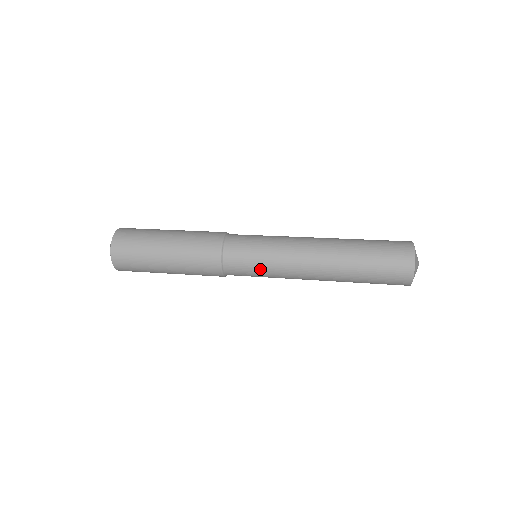
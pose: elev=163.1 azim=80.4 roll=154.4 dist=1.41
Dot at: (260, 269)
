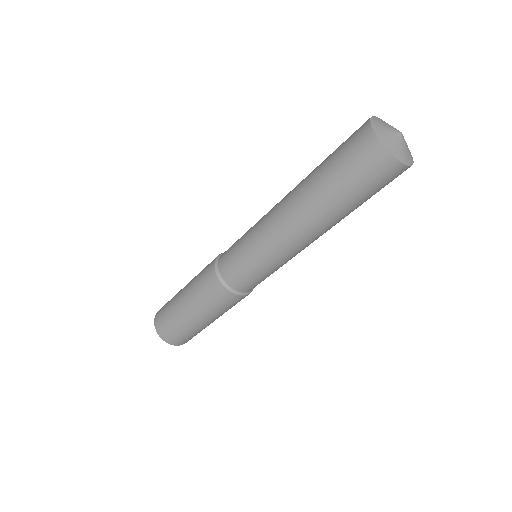
Dot at: (242, 247)
